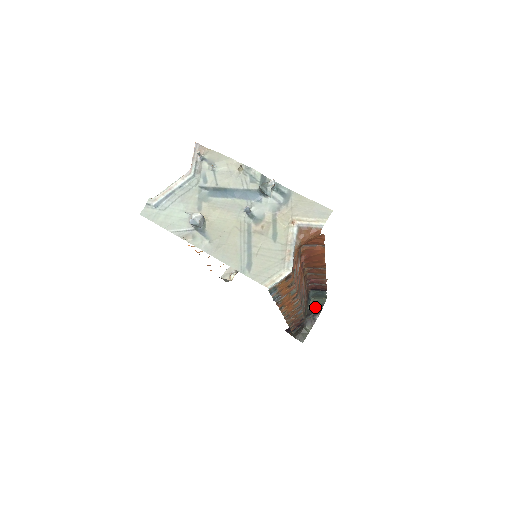
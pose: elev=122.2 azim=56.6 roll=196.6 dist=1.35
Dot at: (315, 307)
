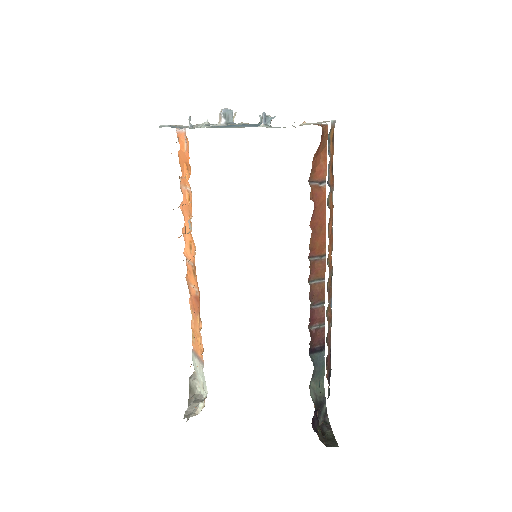
Dot at: (319, 402)
